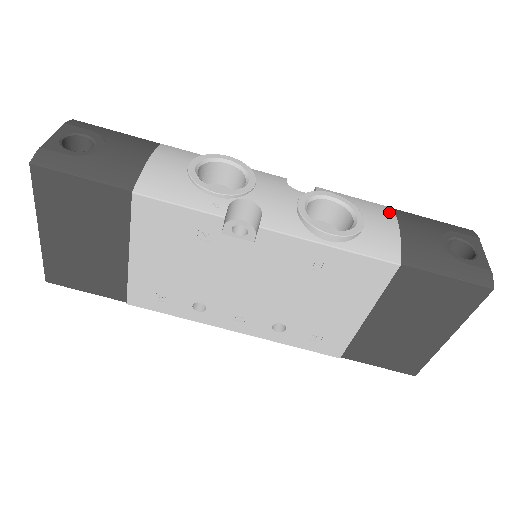
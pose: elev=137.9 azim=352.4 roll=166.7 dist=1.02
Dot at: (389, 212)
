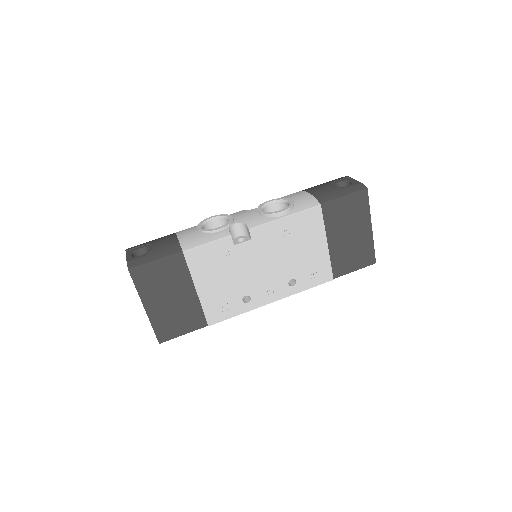
Dot at: (301, 192)
